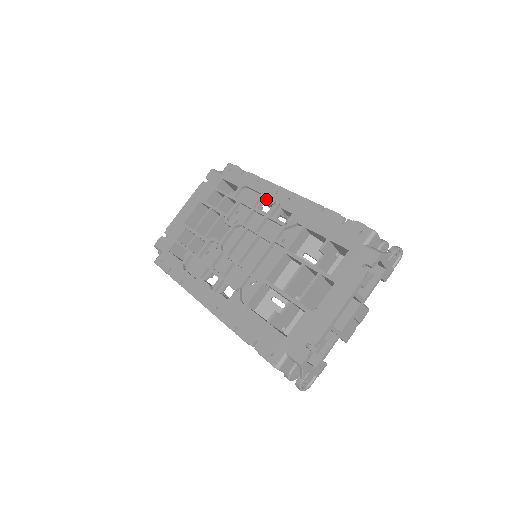
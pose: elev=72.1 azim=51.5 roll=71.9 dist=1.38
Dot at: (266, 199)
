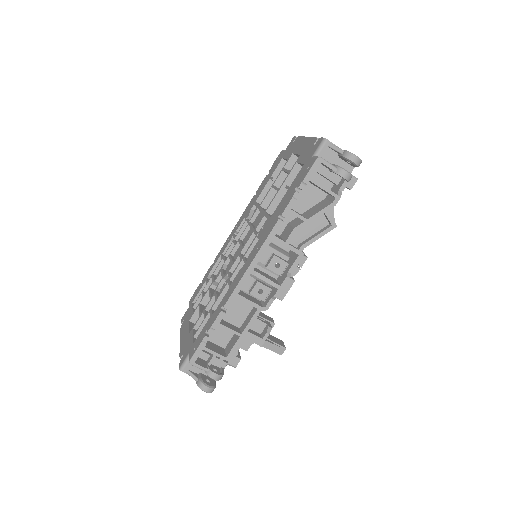
Dot at: (226, 247)
